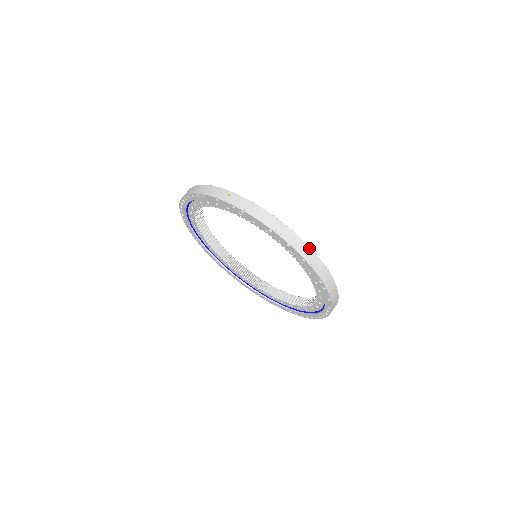
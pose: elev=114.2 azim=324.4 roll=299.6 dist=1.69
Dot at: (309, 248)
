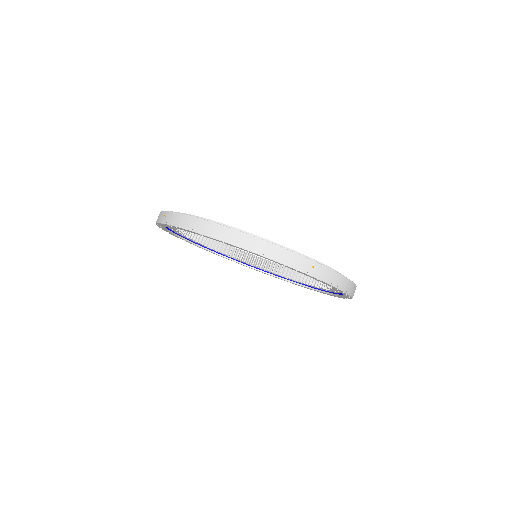
Dot at: (248, 236)
